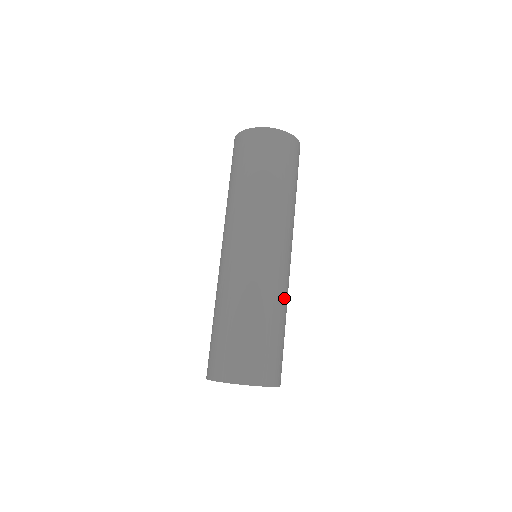
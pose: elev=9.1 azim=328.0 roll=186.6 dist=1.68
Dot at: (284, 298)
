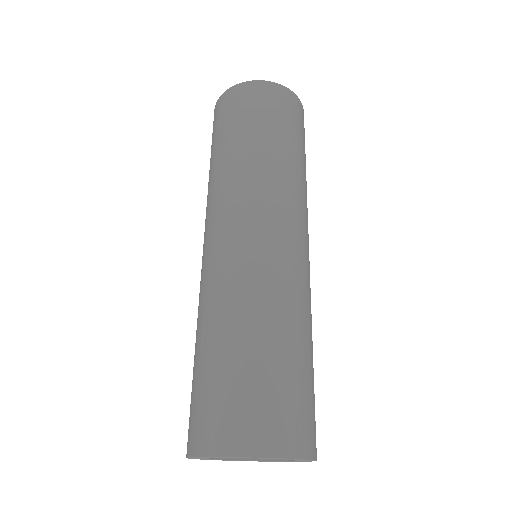
Dot at: occluded
